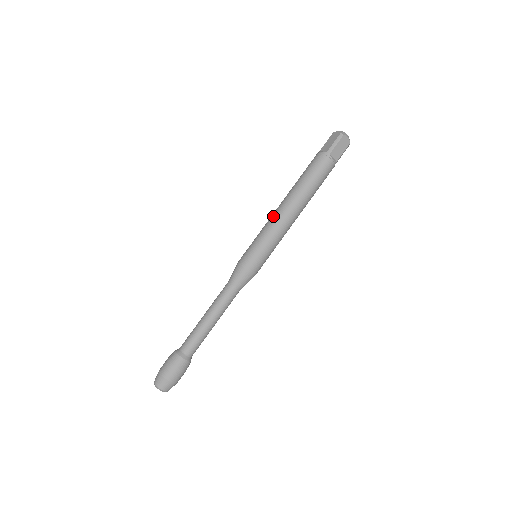
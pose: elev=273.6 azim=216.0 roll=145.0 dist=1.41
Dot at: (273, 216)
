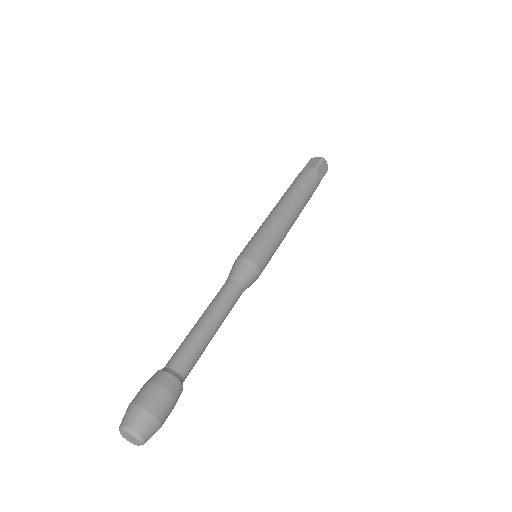
Dot at: occluded
